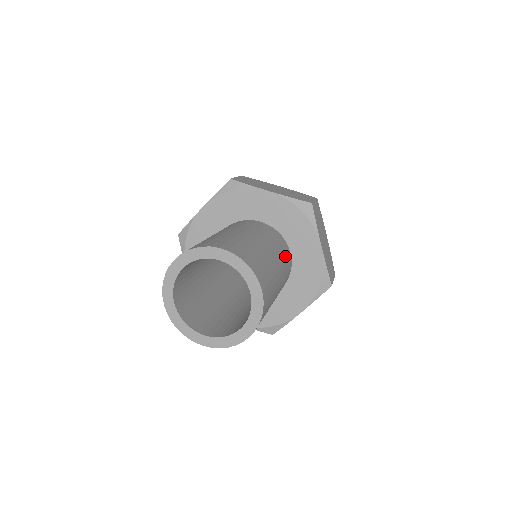
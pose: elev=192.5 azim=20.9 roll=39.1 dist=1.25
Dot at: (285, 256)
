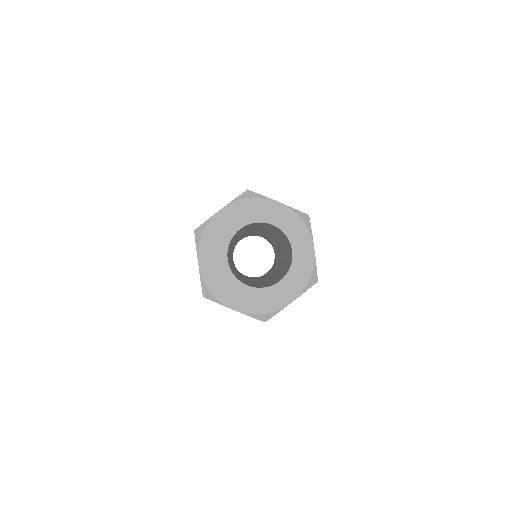
Dot at: occluded
